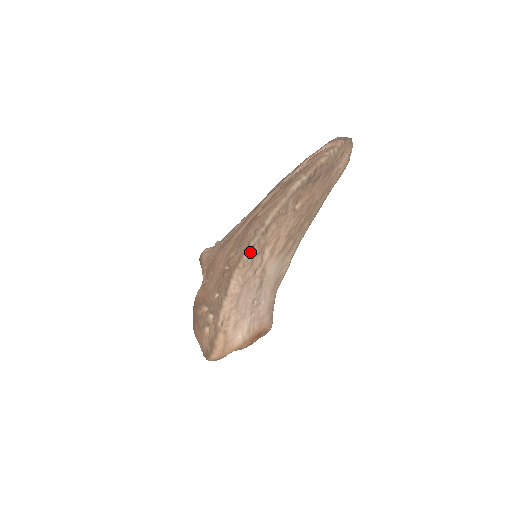
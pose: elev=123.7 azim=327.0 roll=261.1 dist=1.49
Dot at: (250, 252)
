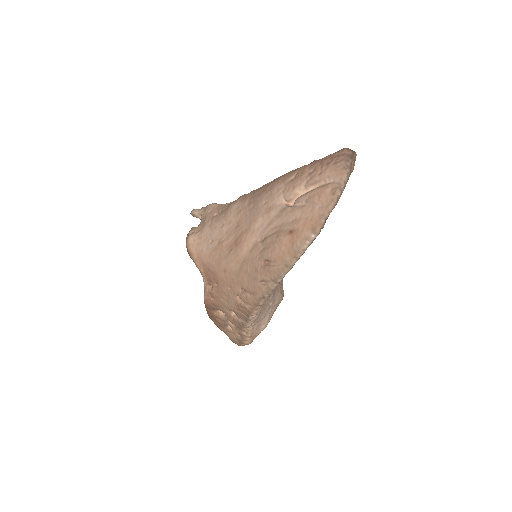
Dot at: (266, 299)
